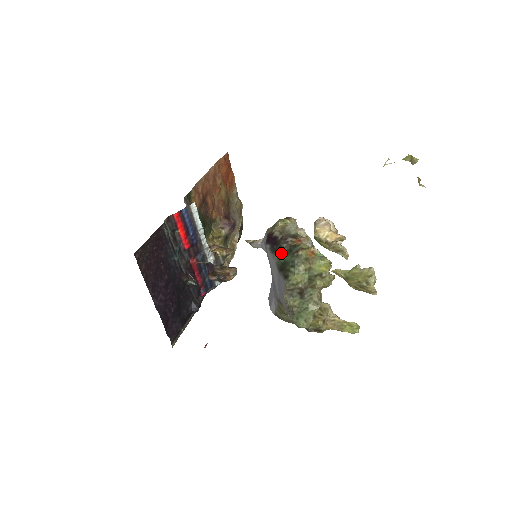
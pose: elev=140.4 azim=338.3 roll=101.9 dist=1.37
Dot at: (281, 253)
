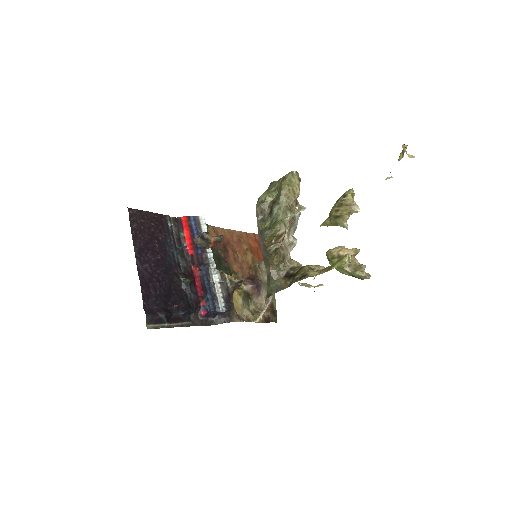
Dot at: occluded
